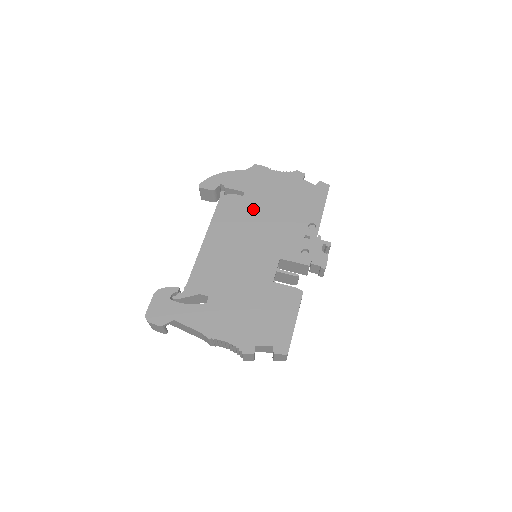
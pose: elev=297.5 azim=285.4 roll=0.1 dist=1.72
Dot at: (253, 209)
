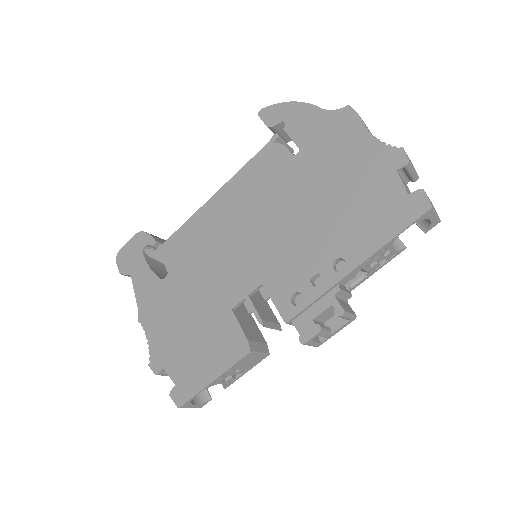
Dot at: (289, 185)
